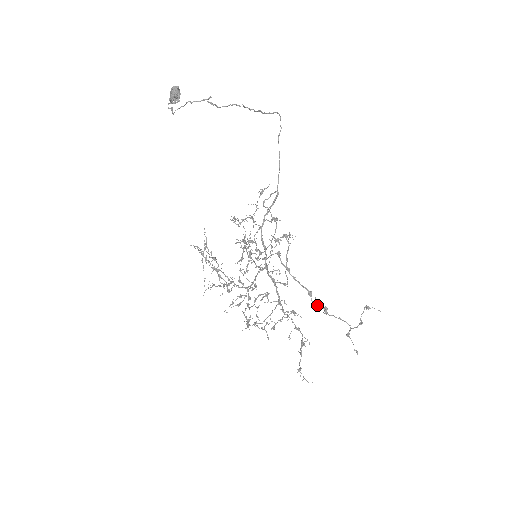
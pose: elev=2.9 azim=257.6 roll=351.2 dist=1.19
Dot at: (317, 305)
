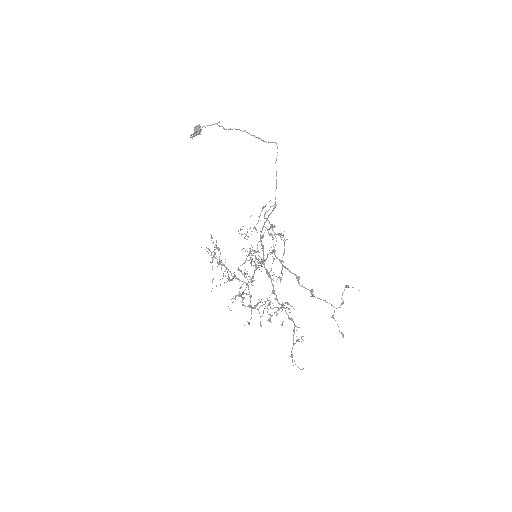
Dot at: occluded
